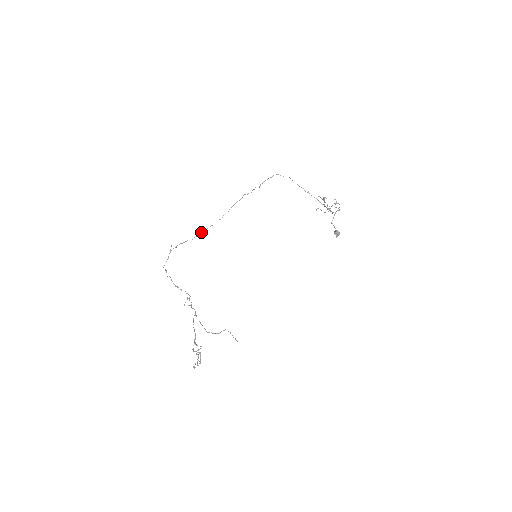
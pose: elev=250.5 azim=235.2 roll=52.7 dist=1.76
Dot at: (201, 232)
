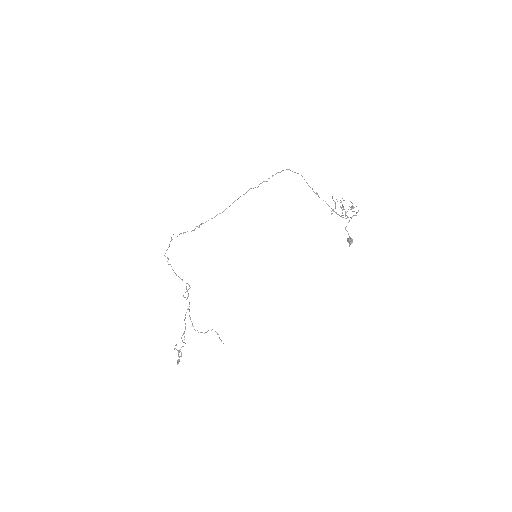
Dot at: (200, 224)
